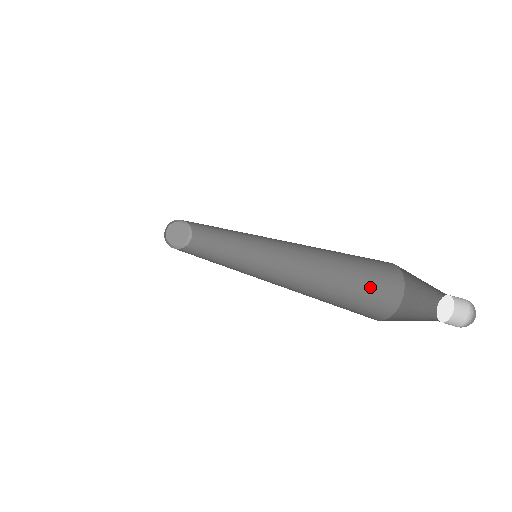
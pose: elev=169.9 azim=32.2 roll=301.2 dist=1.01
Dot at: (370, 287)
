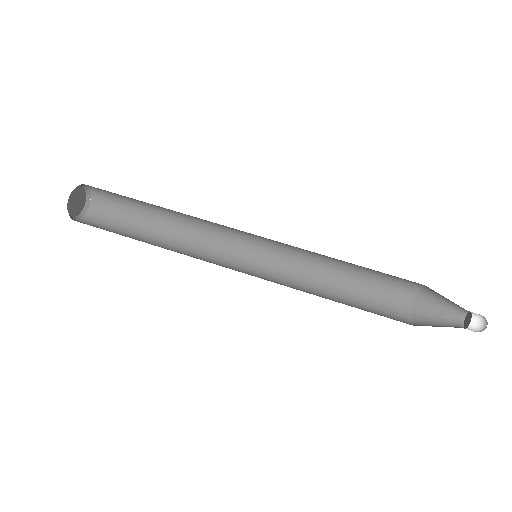
Dot at: (391, 277)
